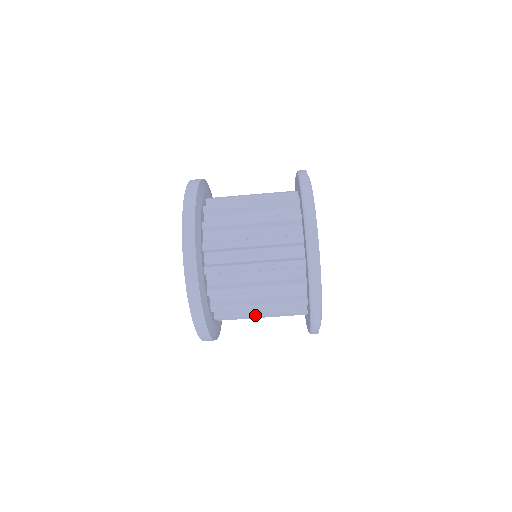
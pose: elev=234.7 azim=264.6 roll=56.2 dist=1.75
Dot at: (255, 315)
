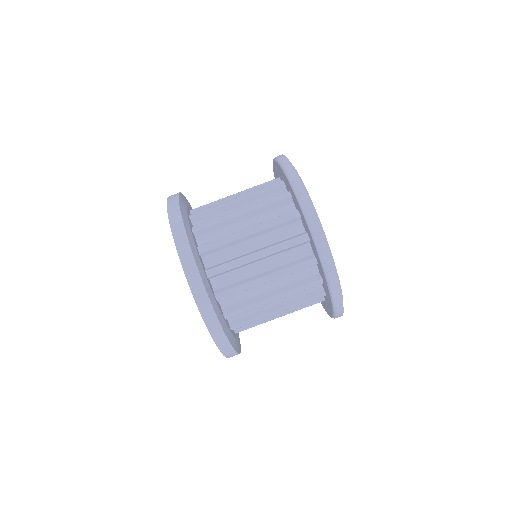
Dot at: (250, 254)
